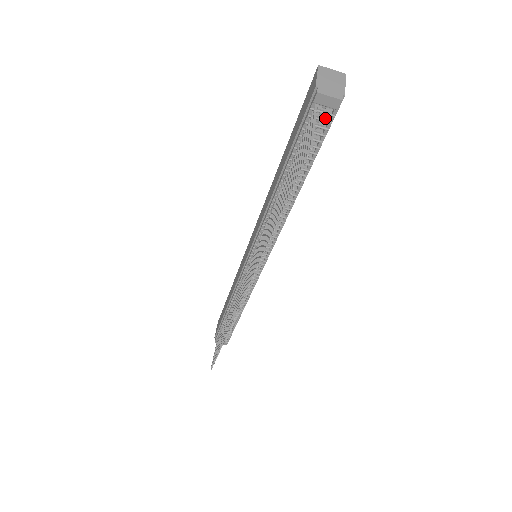
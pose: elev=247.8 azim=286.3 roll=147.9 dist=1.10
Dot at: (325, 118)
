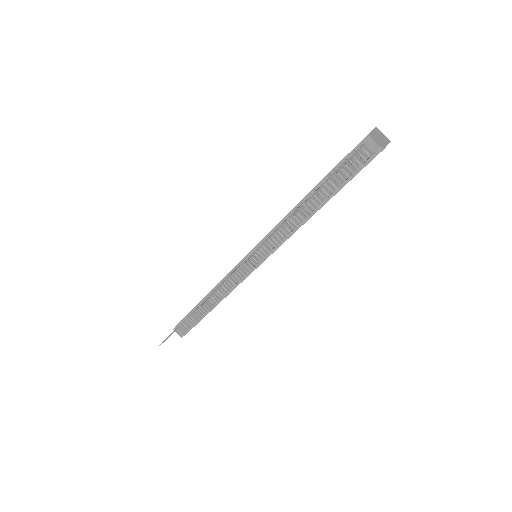
Dot at: (365, 157)
